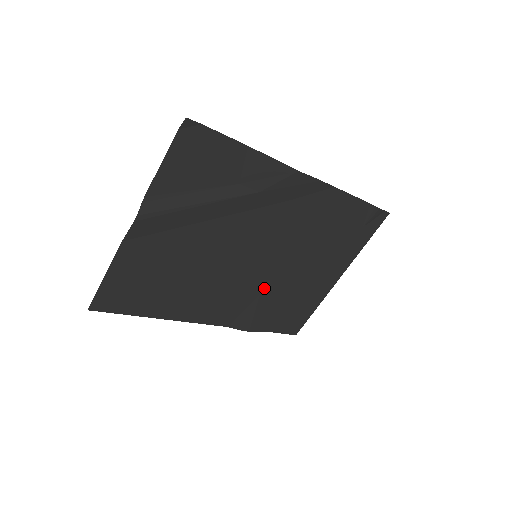
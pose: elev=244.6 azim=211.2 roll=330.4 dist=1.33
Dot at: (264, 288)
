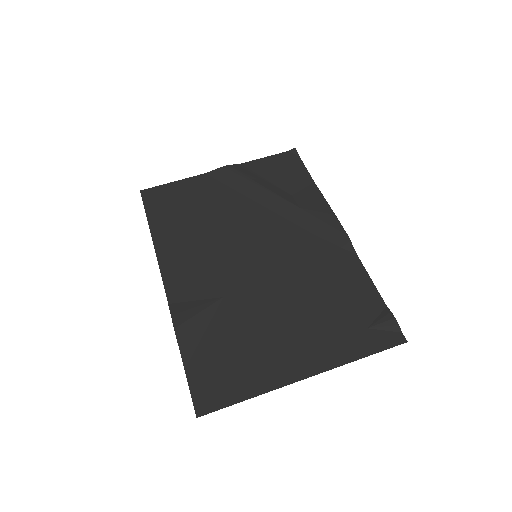
Dot at: (233, 294)
